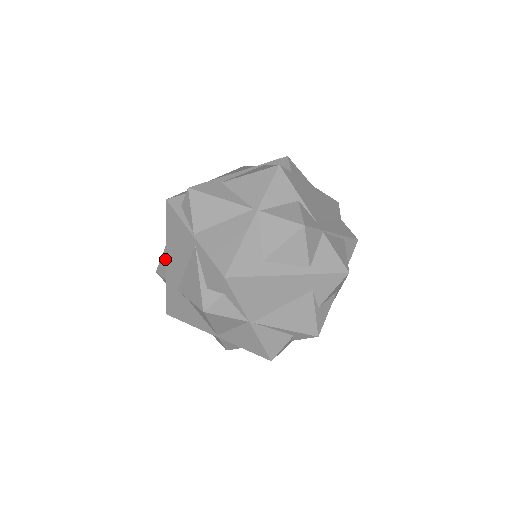
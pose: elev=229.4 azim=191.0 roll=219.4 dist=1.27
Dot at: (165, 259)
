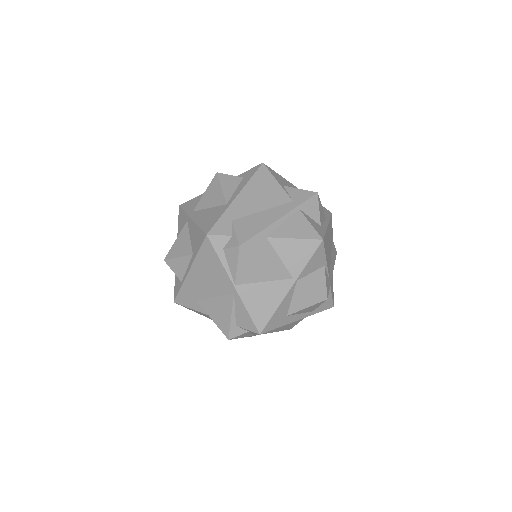
Dot at: (183, 265)
